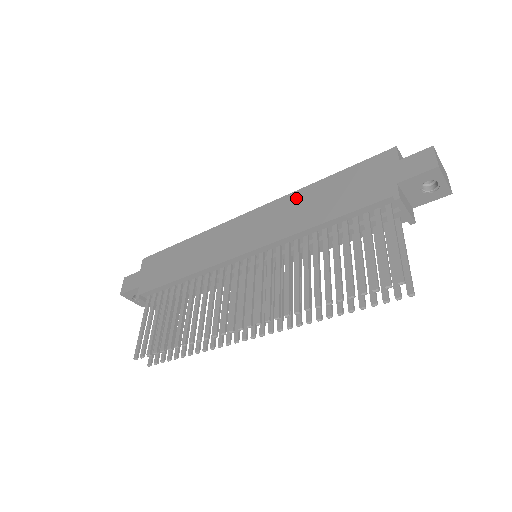
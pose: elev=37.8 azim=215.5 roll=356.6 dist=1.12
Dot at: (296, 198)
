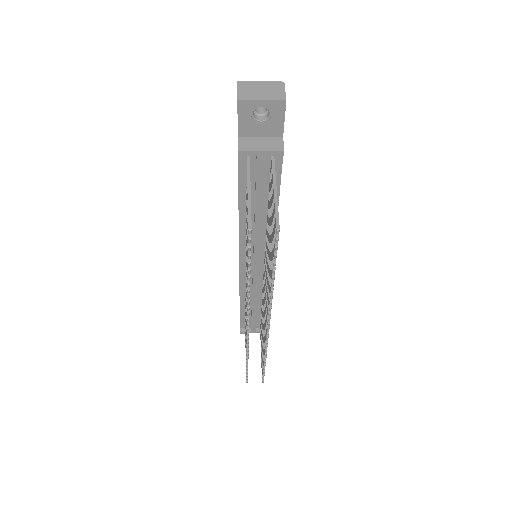
Dot at: occluded
